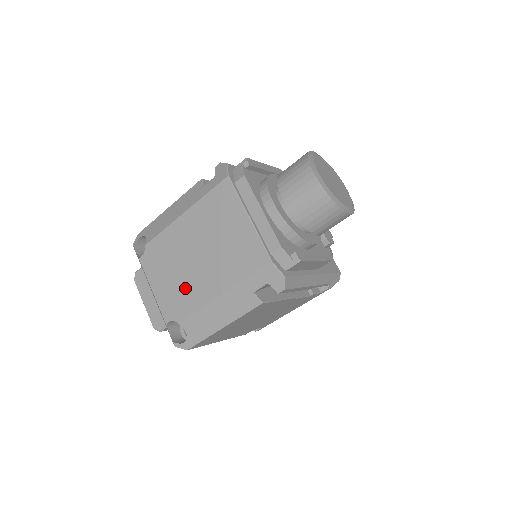
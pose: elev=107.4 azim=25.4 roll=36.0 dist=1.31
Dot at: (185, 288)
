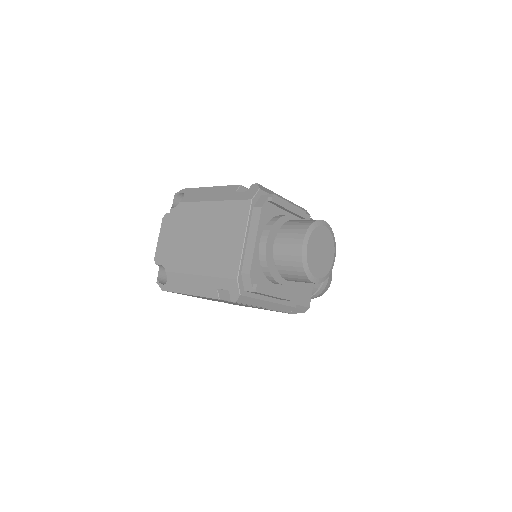
Dot at: (183, 252)
